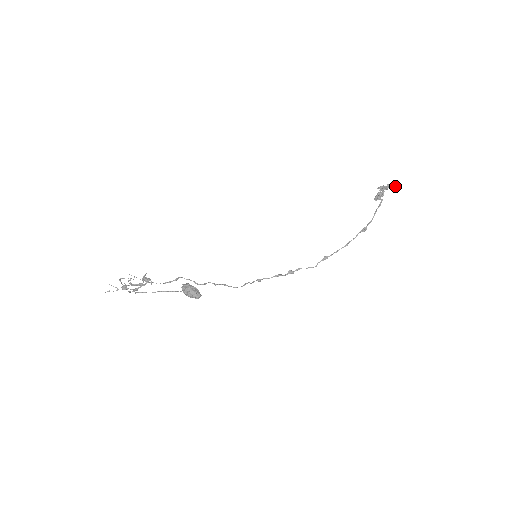
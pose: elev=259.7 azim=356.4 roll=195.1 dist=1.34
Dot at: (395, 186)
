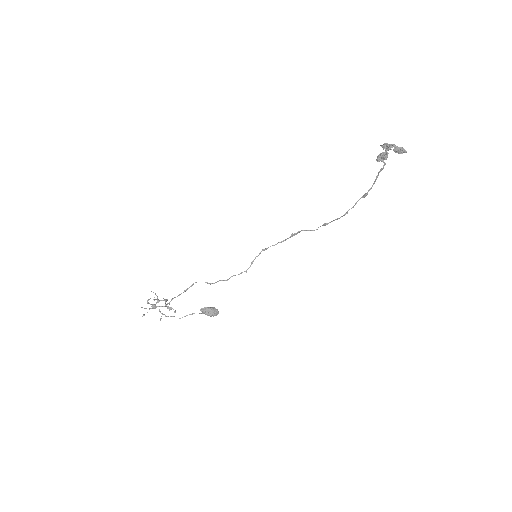
Dot at: (401, 149)
